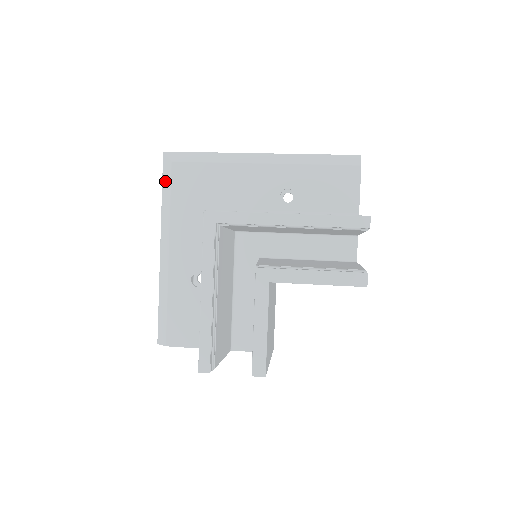
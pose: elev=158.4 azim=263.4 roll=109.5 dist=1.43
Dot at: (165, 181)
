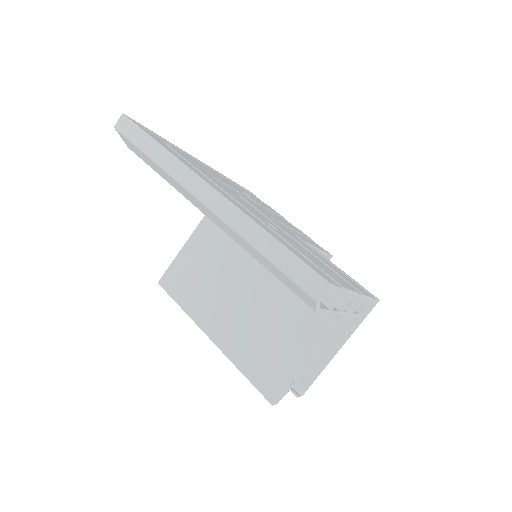
Dot at: occluded
